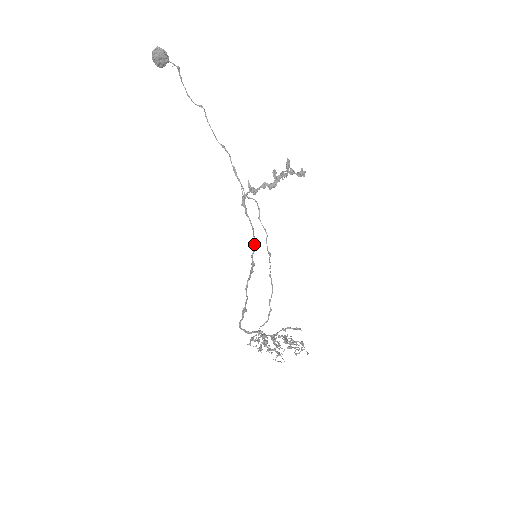
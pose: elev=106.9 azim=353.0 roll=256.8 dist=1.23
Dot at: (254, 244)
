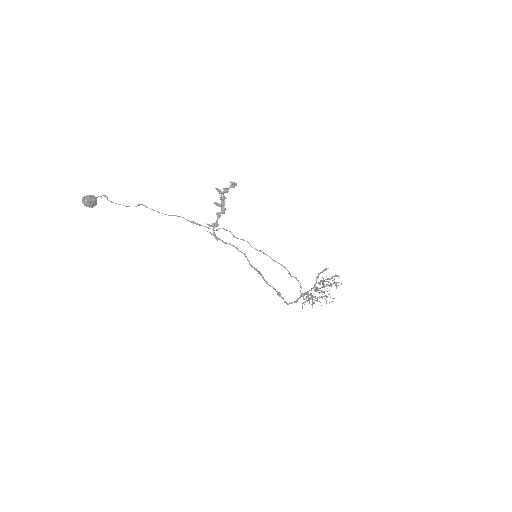
Dot at: (245, 257)
